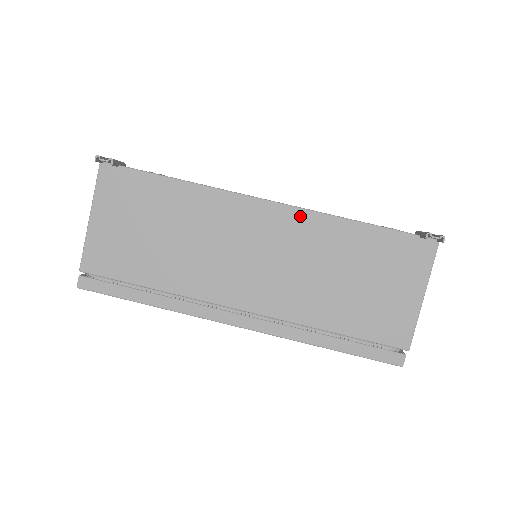
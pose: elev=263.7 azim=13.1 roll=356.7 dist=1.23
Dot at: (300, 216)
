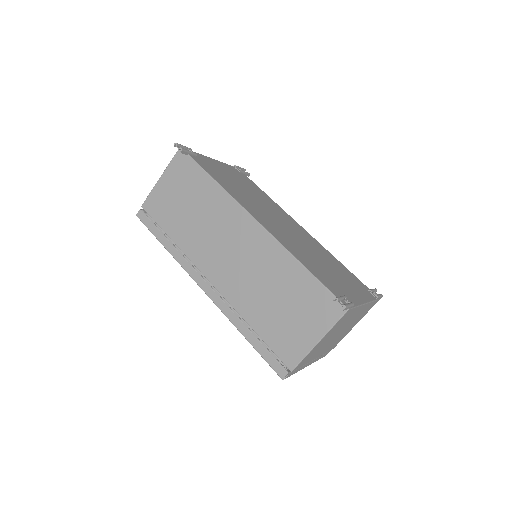
Dot at: (269, 241)
